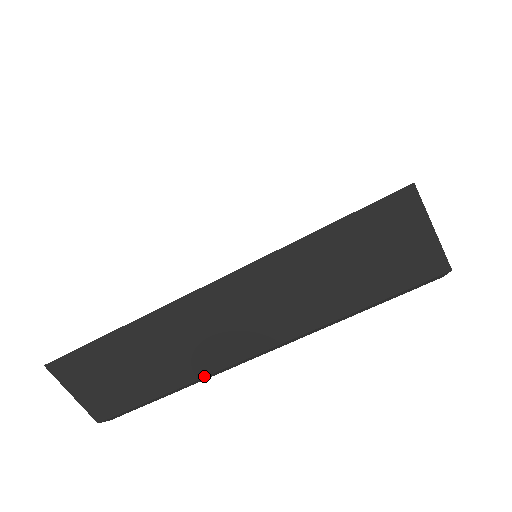
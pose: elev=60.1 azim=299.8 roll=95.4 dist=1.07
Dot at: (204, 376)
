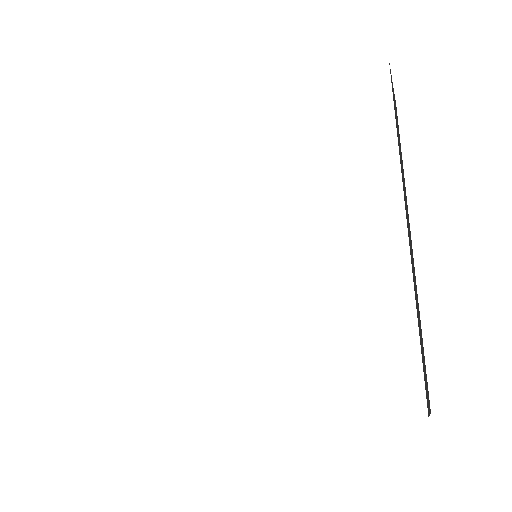
Dot at: occluded
